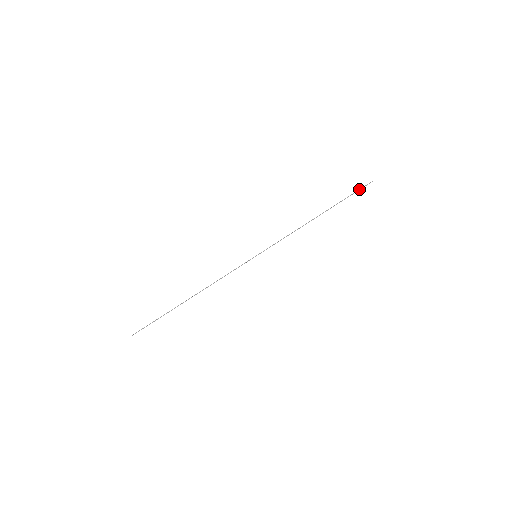
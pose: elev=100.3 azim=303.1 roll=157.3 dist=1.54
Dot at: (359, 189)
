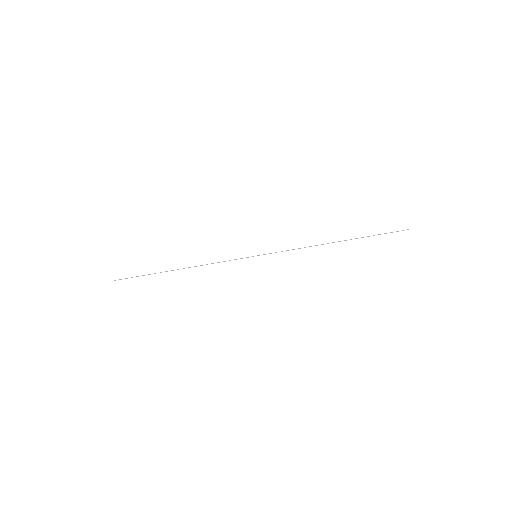
Dot at: occluded
